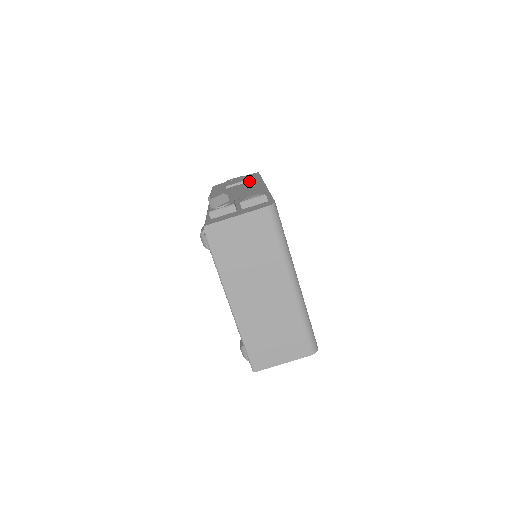
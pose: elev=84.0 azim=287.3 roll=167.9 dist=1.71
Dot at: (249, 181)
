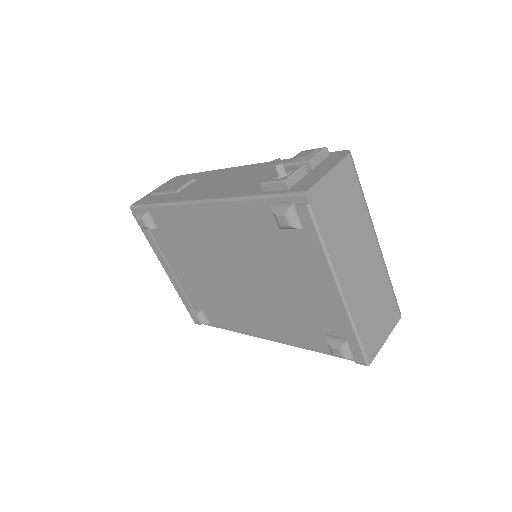
Dot at: (199, 177)
